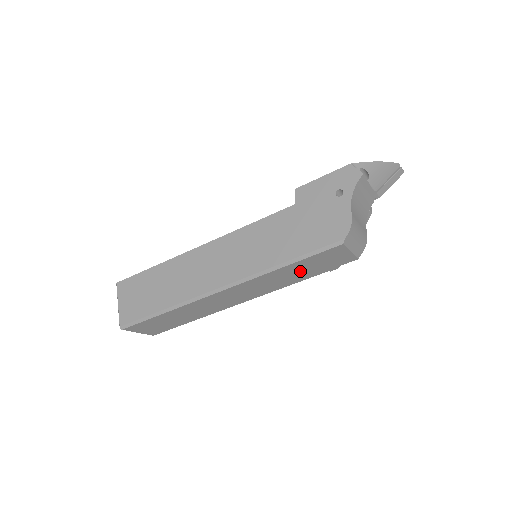
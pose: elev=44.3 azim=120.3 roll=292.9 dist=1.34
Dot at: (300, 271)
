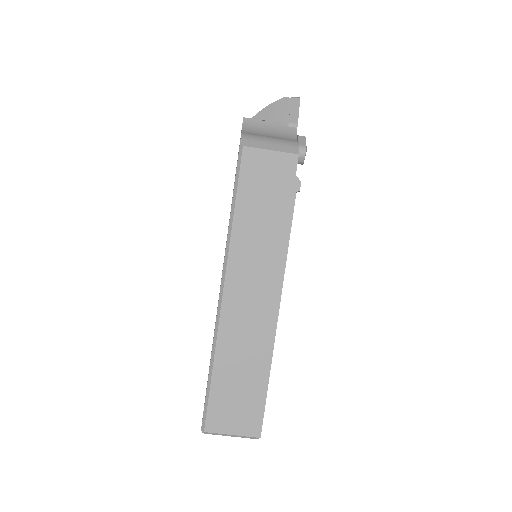
Dot at: (263, 211)
